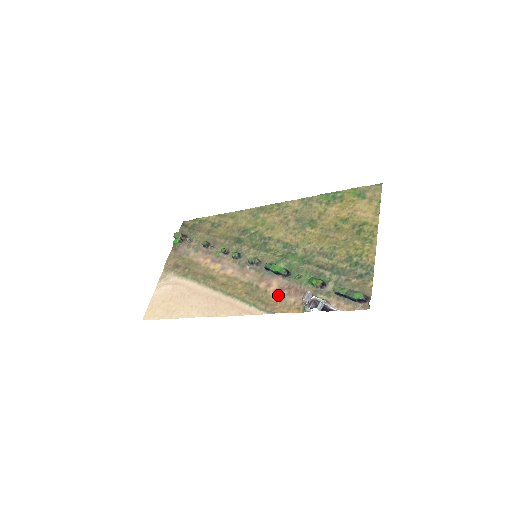
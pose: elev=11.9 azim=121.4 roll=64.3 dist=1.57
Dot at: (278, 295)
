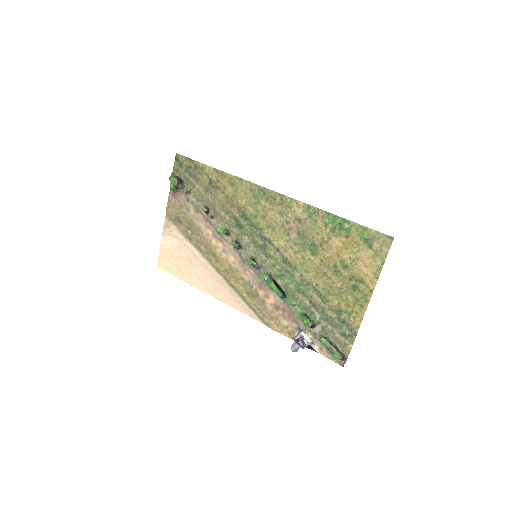
Dot at: (274, 312)
